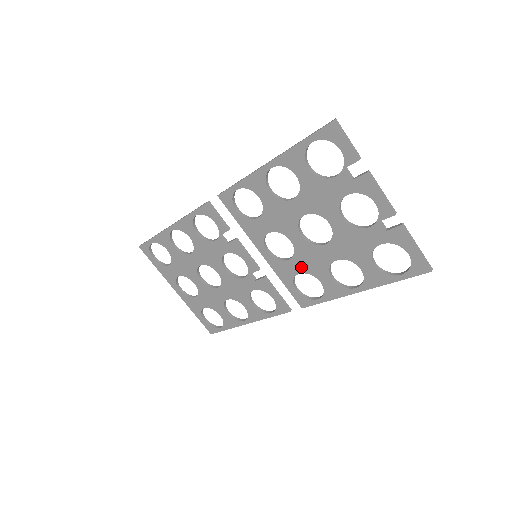
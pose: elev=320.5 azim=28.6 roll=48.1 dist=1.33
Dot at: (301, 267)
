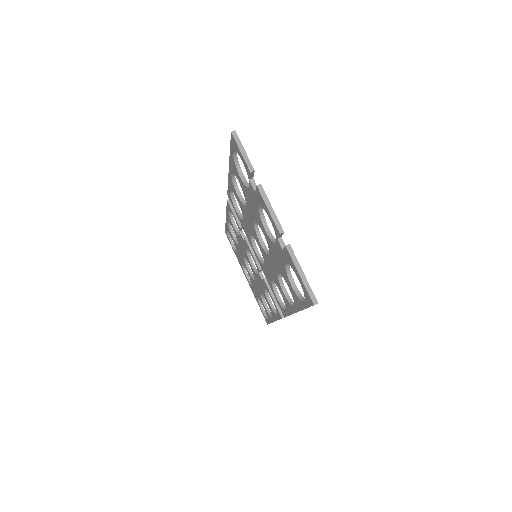
Dot at: (270, 274)
